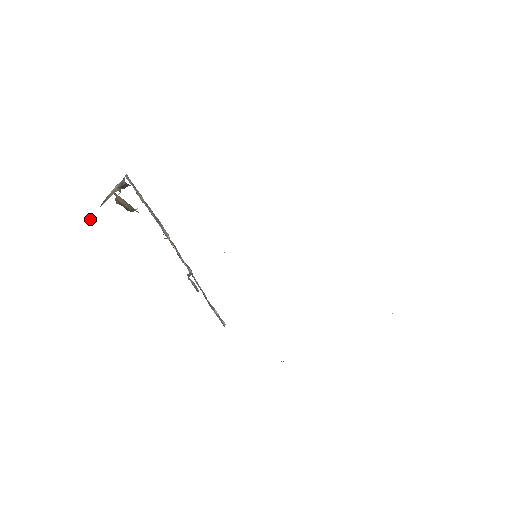
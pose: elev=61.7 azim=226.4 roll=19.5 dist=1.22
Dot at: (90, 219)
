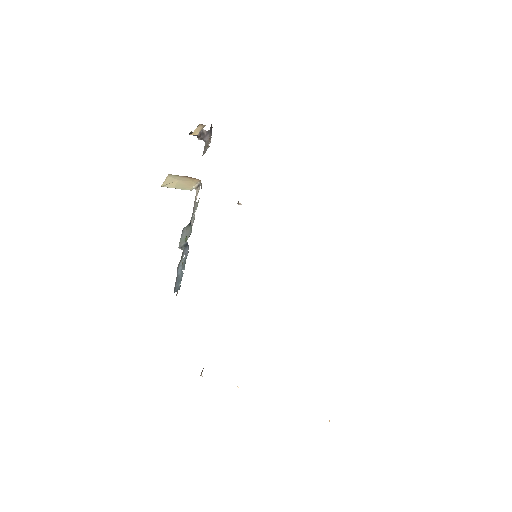
Dot at: occluded
